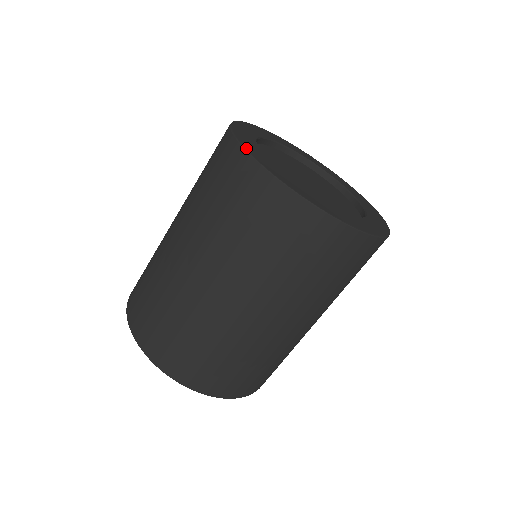
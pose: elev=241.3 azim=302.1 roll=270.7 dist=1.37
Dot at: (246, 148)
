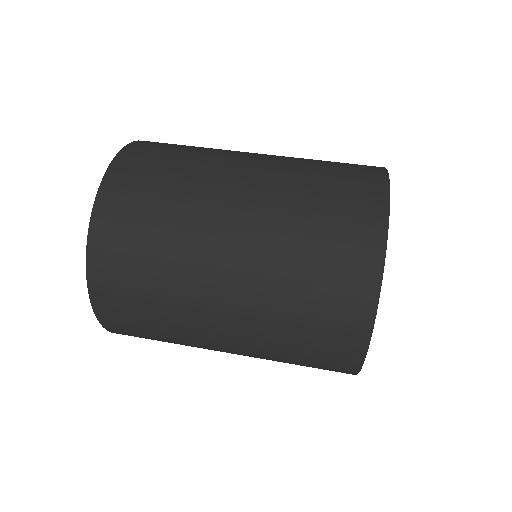
Dot at: occluded
